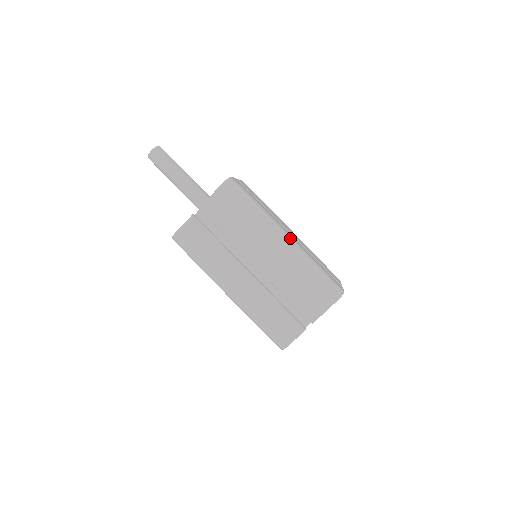
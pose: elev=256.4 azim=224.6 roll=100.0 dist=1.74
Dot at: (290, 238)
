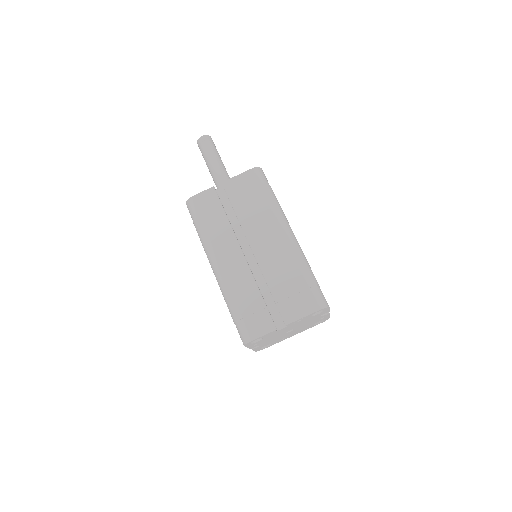
Dot at: (295, 237)
